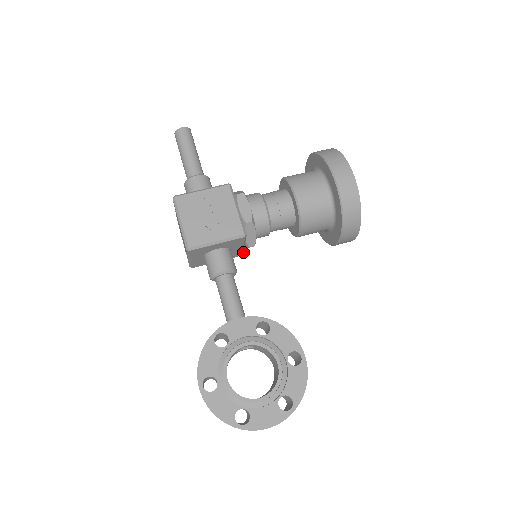
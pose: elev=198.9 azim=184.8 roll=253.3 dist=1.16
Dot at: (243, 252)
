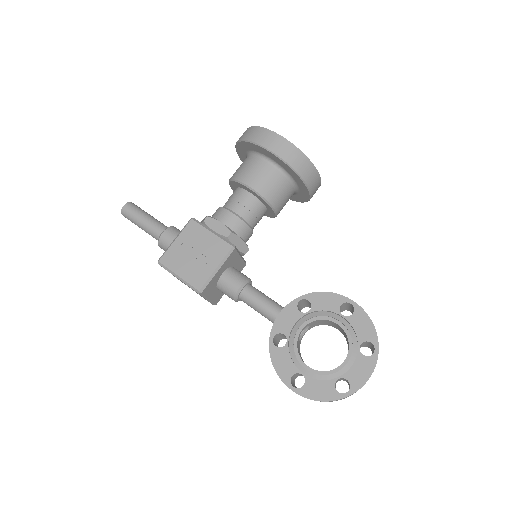
Dot at: (245, 261)
